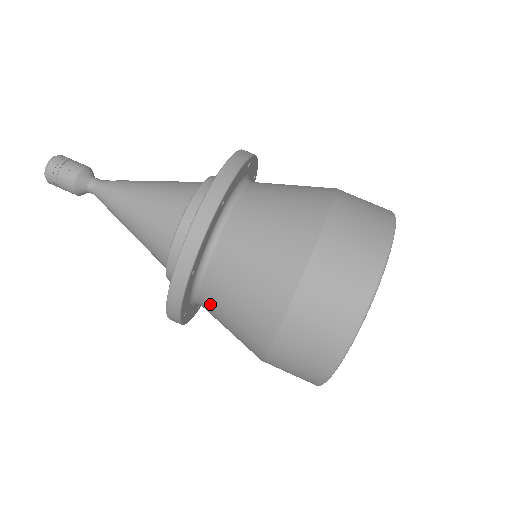
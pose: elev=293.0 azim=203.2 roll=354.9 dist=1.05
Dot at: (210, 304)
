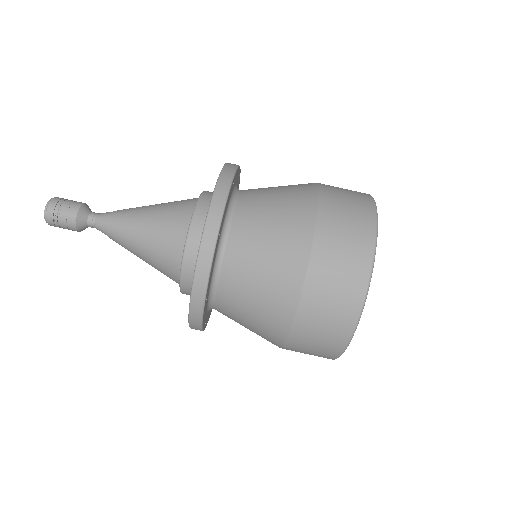
Dot at: (232, 280)
